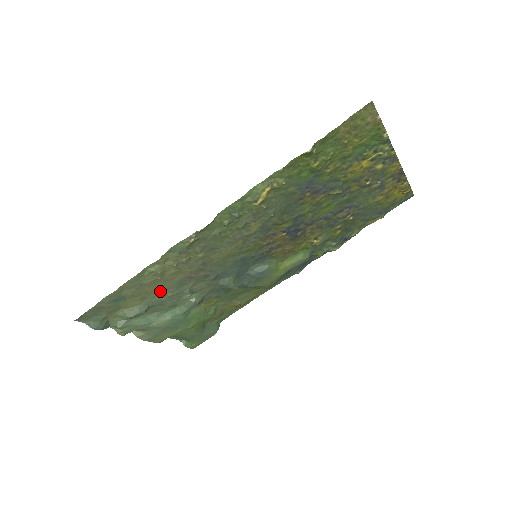
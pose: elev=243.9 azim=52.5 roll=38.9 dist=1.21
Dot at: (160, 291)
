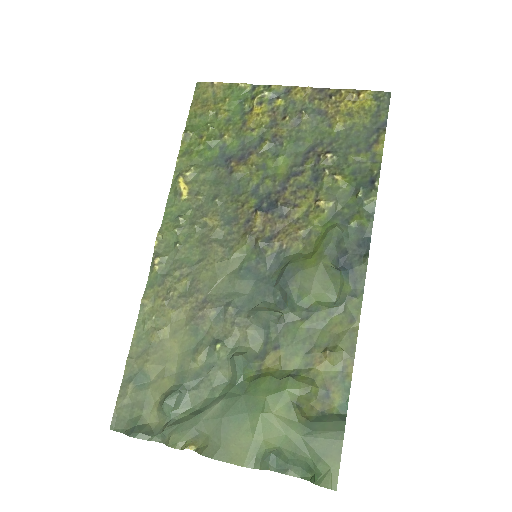
Dot at: (183, 355)
